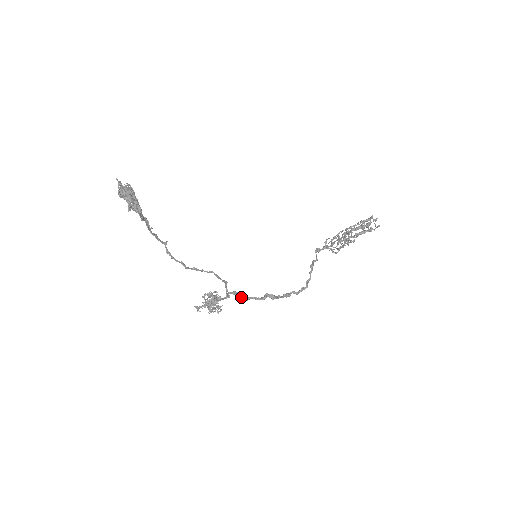
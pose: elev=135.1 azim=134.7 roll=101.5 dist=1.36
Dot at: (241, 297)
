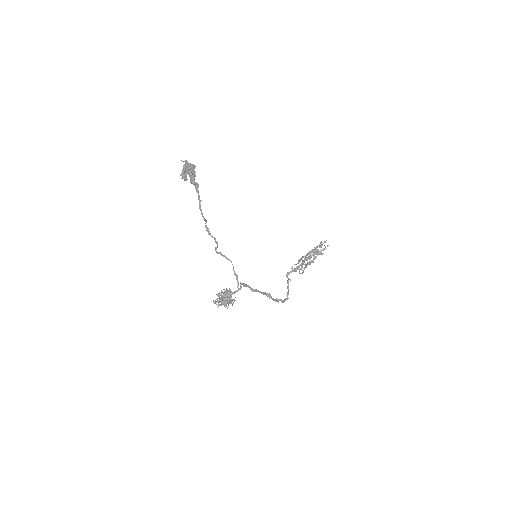
Dot at: (250, 288)
